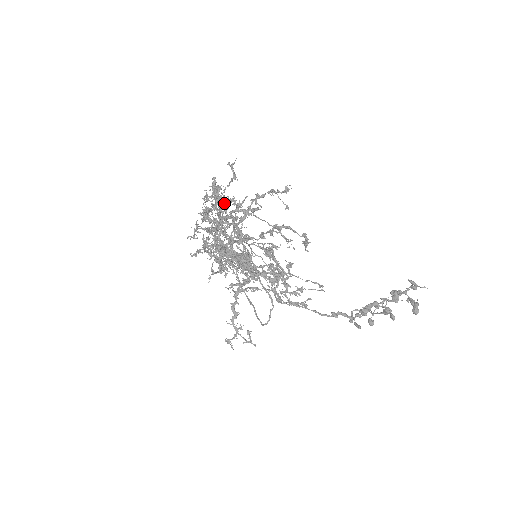
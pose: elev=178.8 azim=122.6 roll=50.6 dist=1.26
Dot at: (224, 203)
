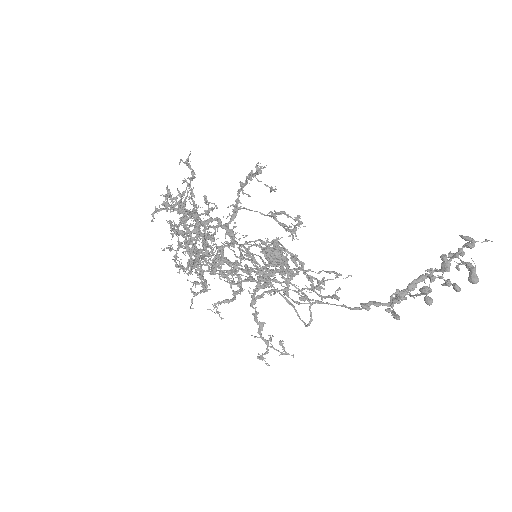
Dot at: (195, 207)
